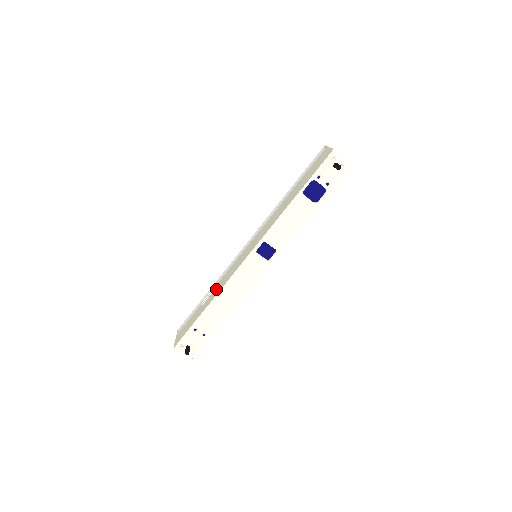
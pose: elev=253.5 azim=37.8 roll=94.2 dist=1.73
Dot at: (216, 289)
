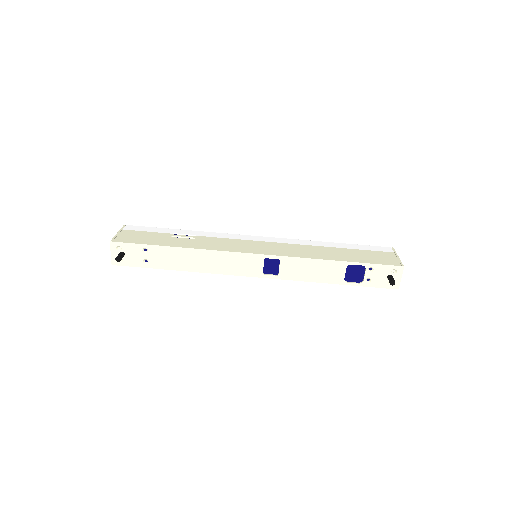
Dot at: (199, 241)
